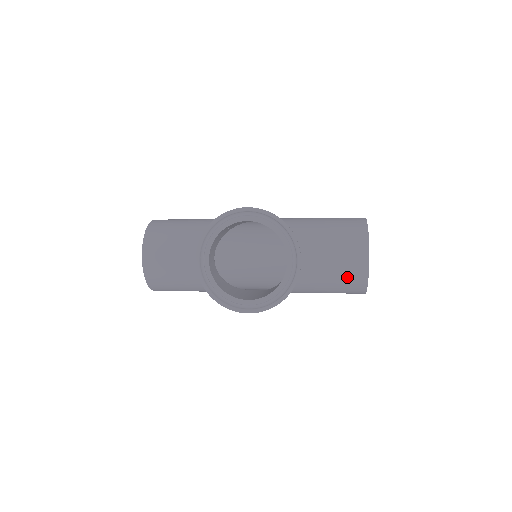
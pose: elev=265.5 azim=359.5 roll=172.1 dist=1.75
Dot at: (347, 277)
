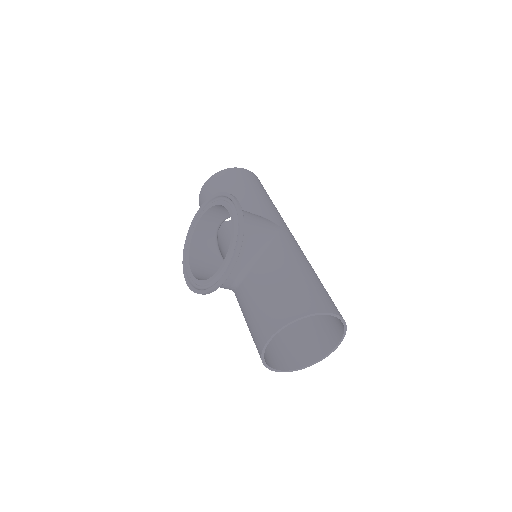
Dot at: (254, 334)
